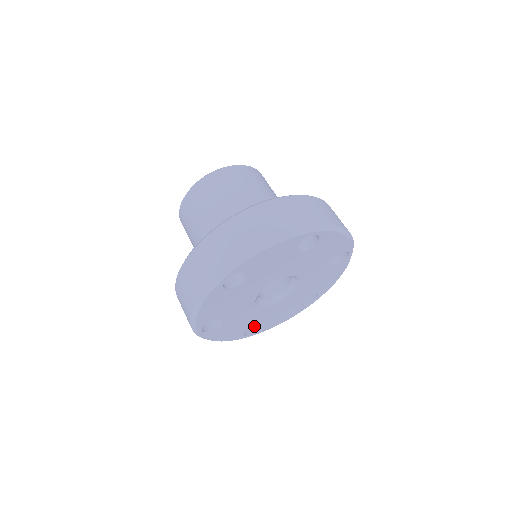
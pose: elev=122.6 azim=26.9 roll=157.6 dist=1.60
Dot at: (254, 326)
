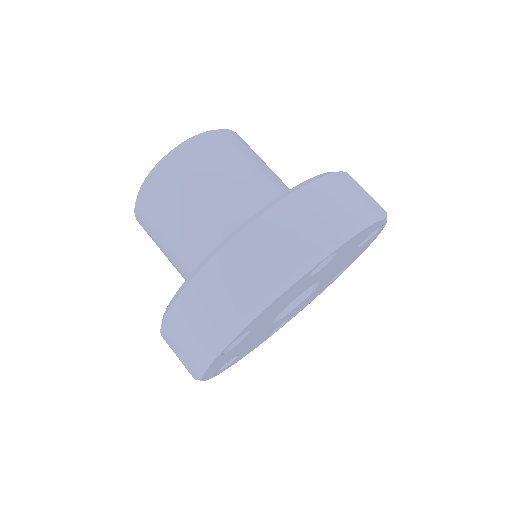
Dot at: occluded
